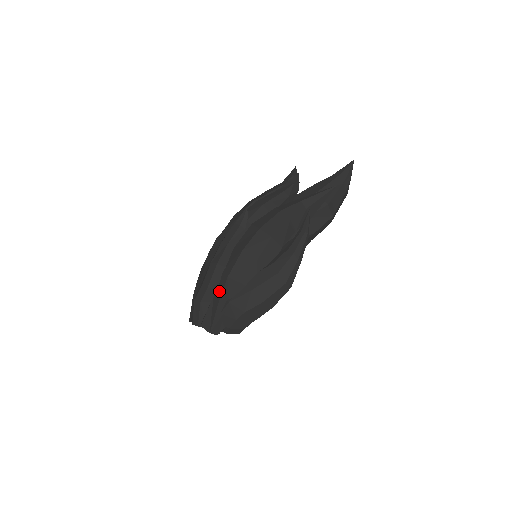
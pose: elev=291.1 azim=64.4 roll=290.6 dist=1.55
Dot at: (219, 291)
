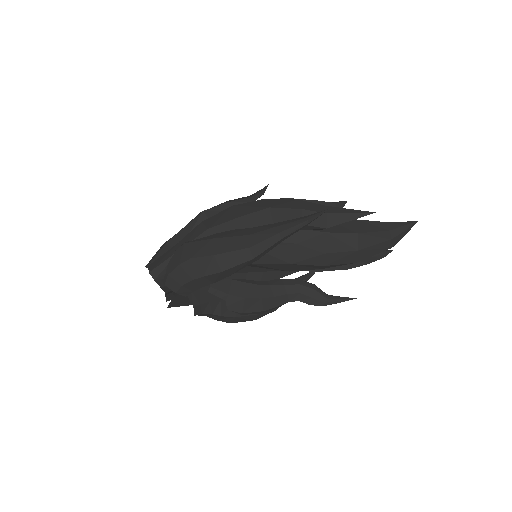
Dot at: (186, 235)
